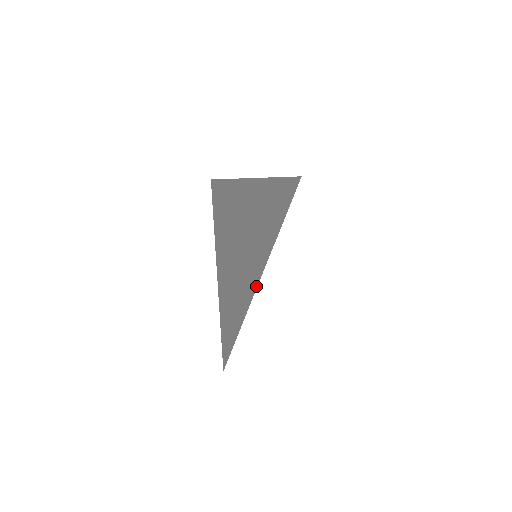
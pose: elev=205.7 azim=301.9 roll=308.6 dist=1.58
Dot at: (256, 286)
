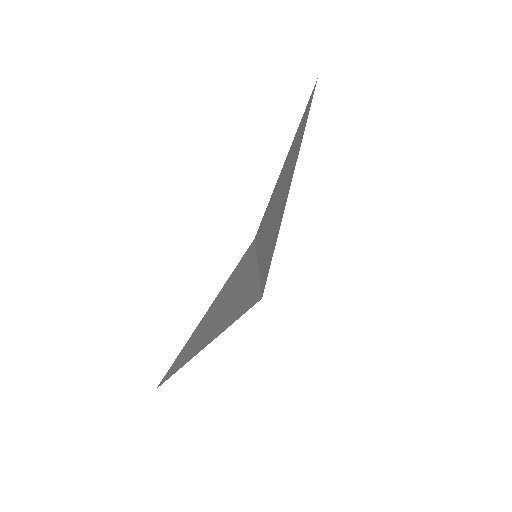
Dot at: (259, 267)
